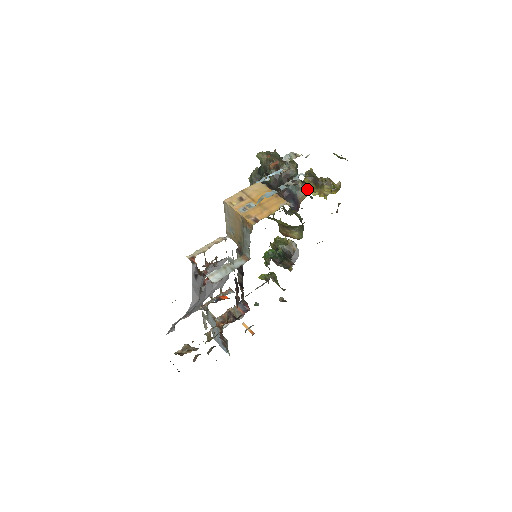
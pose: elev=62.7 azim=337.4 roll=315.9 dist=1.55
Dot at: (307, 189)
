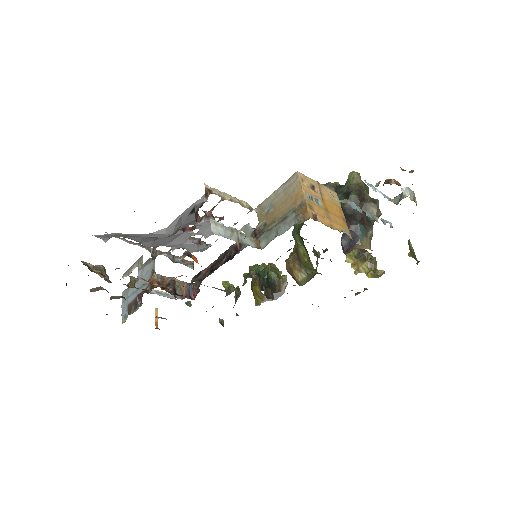
Dot at: (370, 244)
